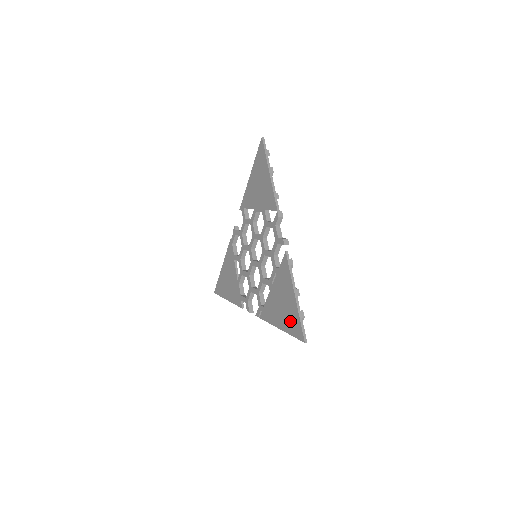
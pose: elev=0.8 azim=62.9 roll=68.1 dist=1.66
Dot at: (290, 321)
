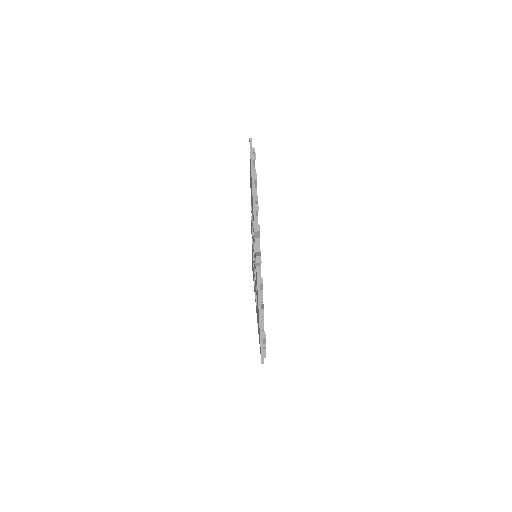
Dot at: (259, 336)
